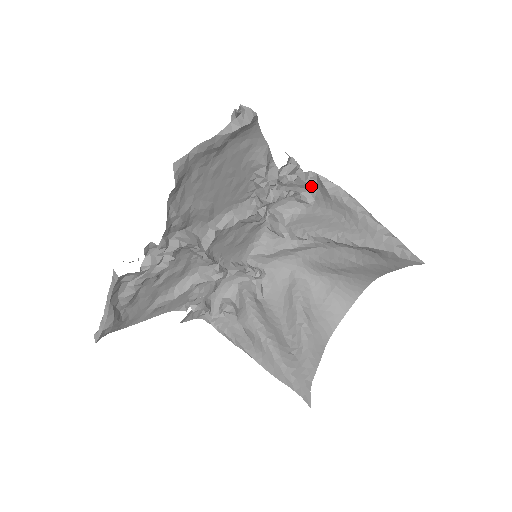
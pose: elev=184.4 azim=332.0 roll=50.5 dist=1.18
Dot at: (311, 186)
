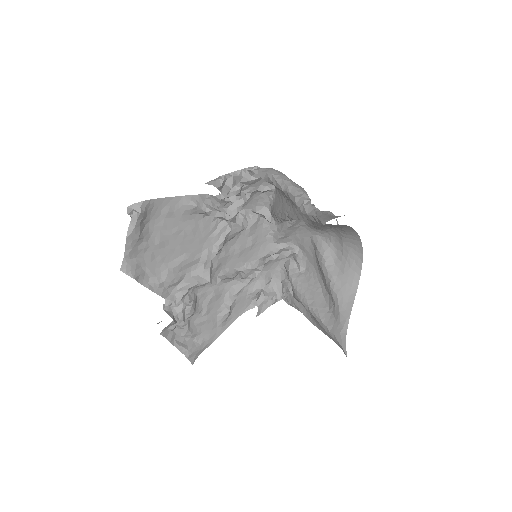
Dot at: (259, 178)
